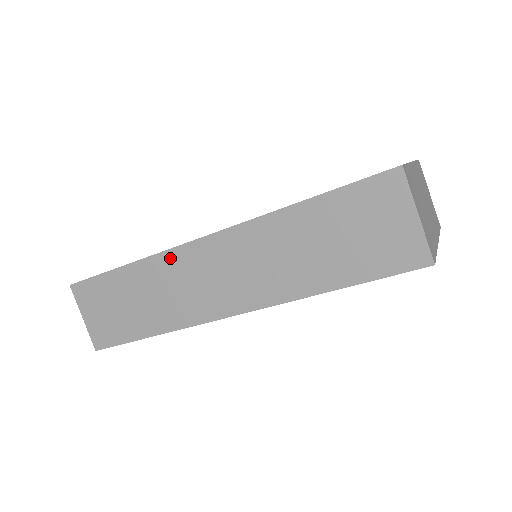
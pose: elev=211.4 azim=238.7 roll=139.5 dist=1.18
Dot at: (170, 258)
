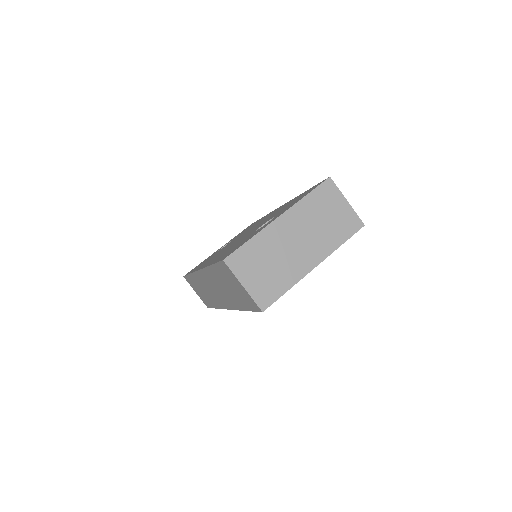
Dot at: (197, 276)
